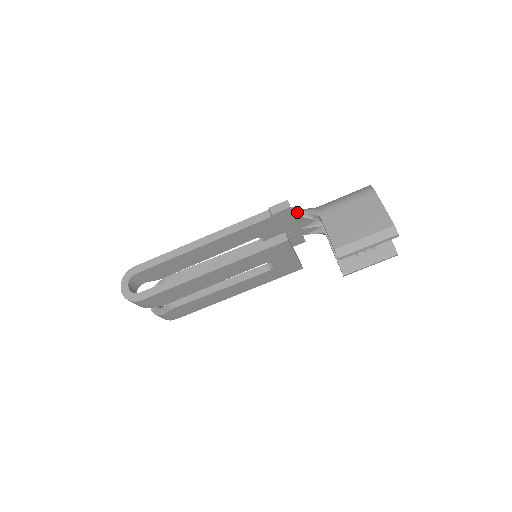
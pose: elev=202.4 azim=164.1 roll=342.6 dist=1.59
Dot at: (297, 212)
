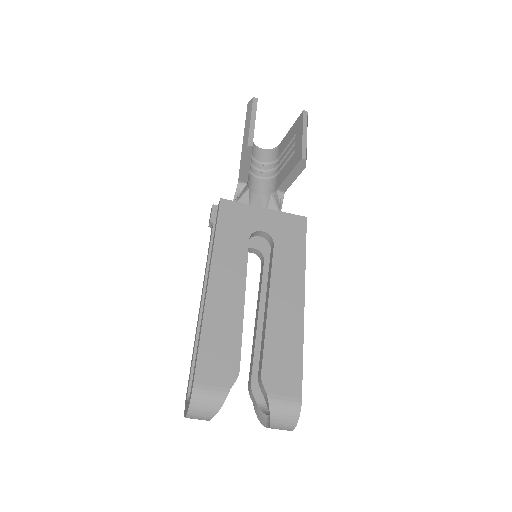
Dot at: occluded
